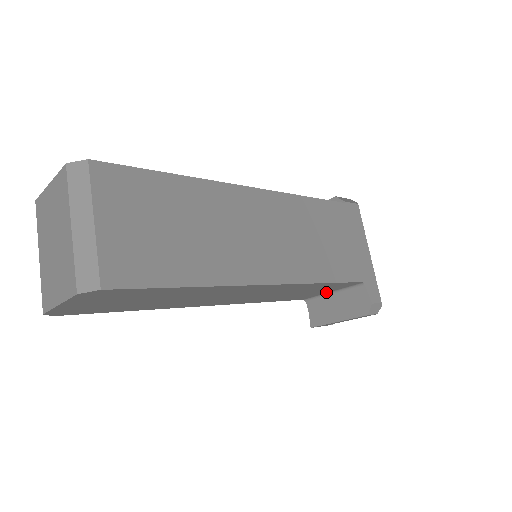
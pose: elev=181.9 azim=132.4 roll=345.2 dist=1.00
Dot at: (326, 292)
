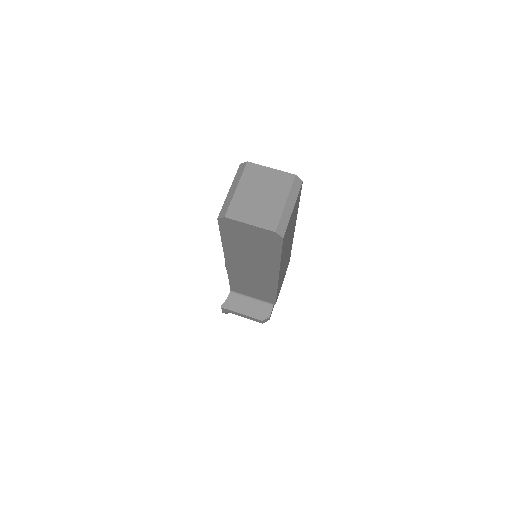
Dot at: (250, 296)
